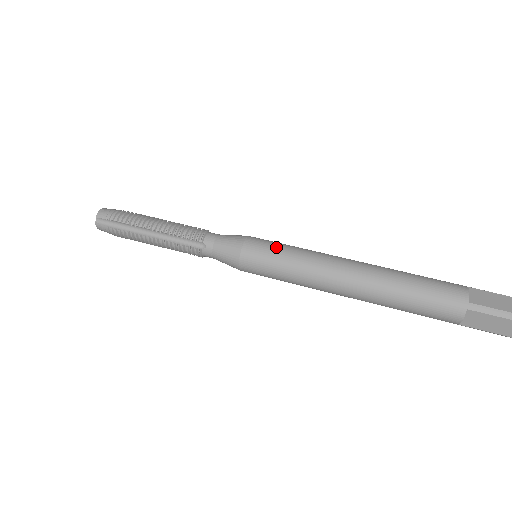
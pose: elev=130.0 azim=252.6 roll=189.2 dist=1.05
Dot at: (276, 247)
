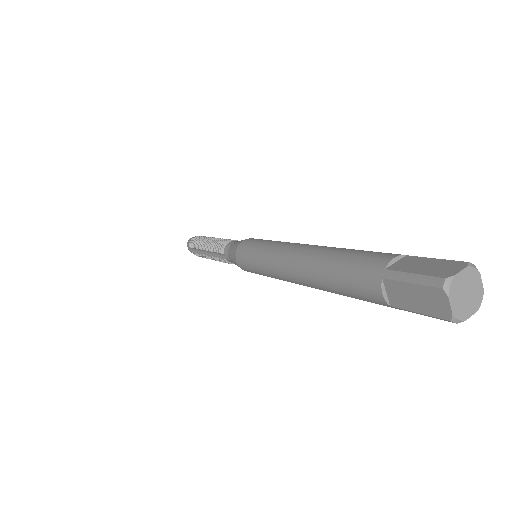
Dot at: occluded
